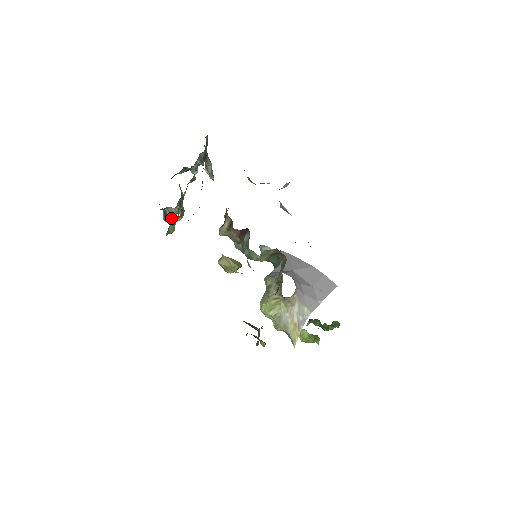
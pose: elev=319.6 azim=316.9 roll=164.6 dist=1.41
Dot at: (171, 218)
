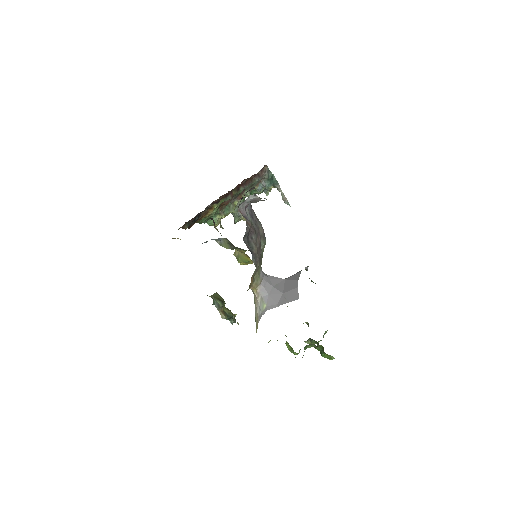
Dot at: (235, 221)
